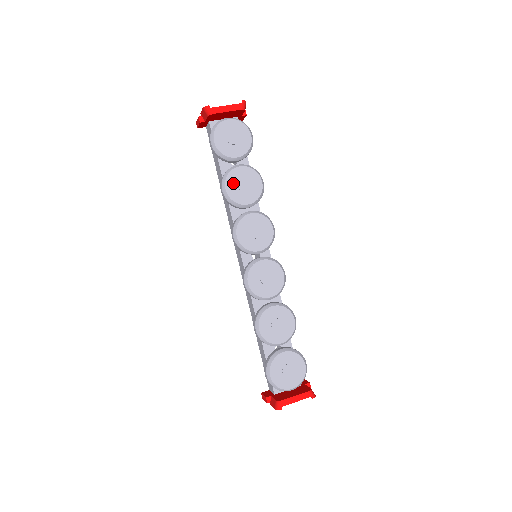
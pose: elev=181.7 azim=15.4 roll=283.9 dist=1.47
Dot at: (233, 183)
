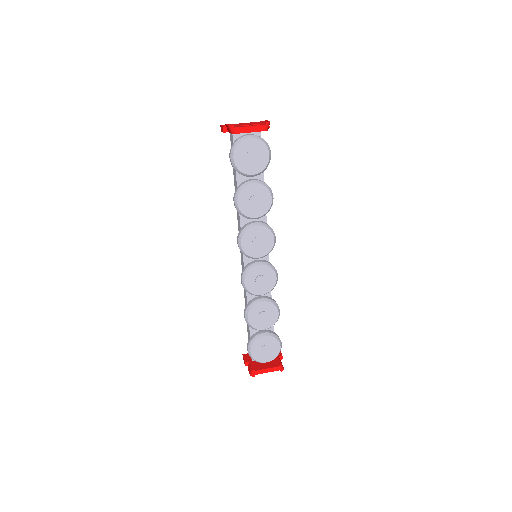
Dot at: (245, 198)
